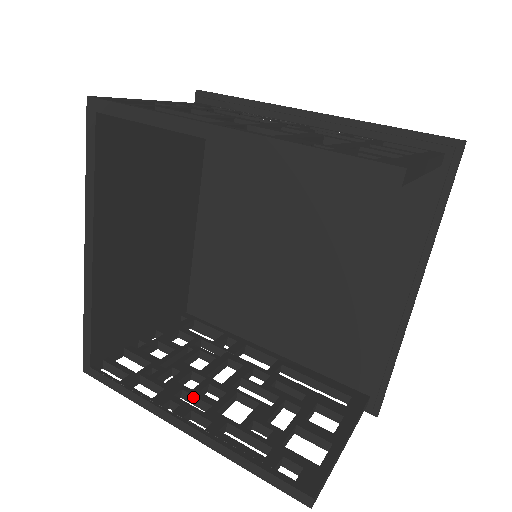
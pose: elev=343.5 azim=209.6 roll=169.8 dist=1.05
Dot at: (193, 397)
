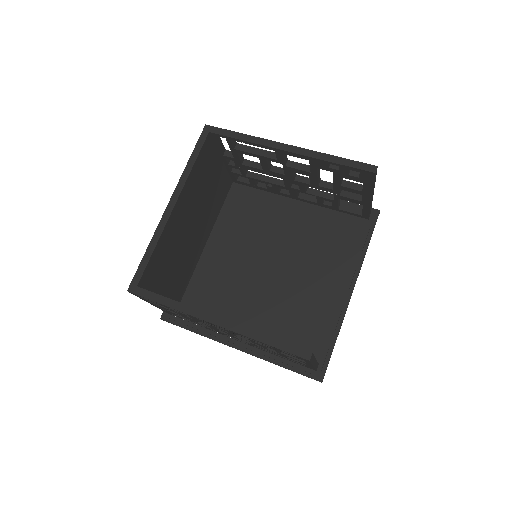
Dot at: occluded
